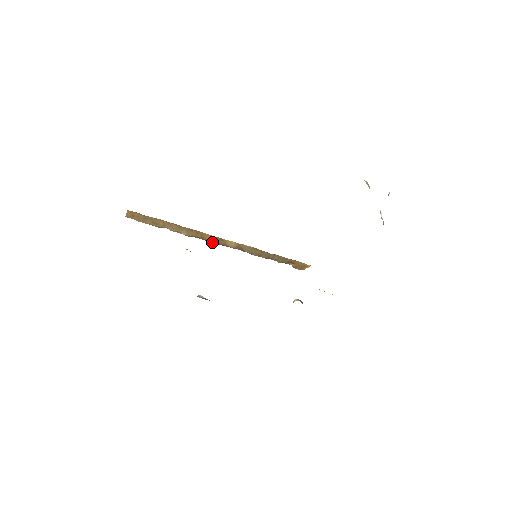
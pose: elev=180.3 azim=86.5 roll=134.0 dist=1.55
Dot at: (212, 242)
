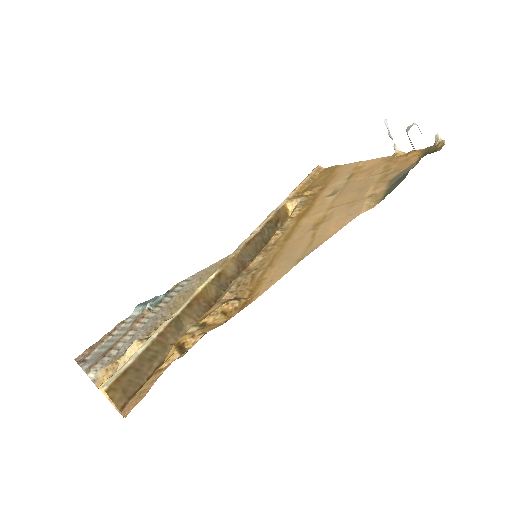
Dot at: (220, 296)
